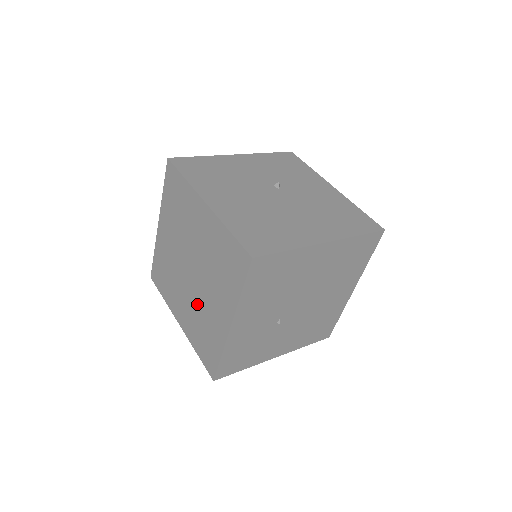
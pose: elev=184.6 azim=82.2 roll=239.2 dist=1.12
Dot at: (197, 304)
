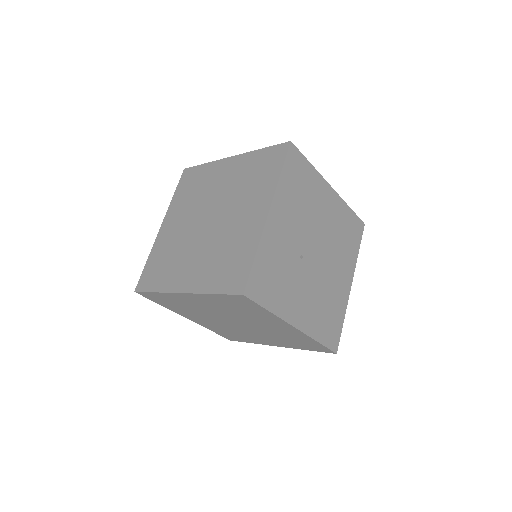
Dot at: (217, 241)
